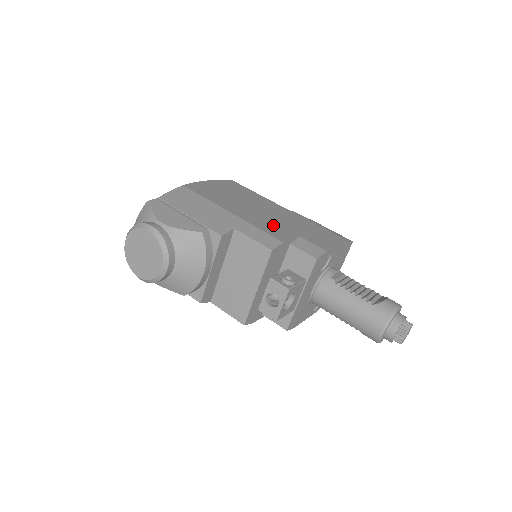
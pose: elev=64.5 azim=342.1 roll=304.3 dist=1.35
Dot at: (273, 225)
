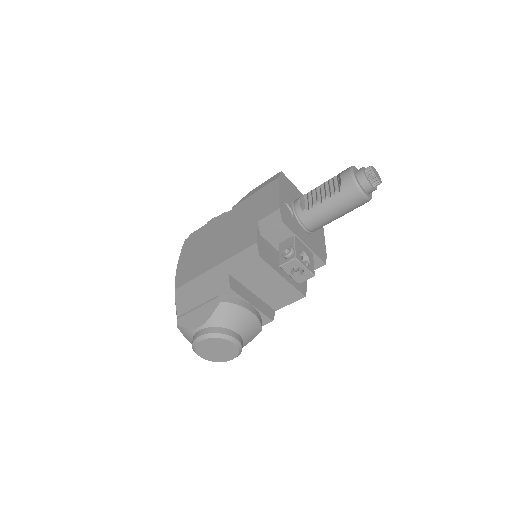
Dot at: (239, 238)
